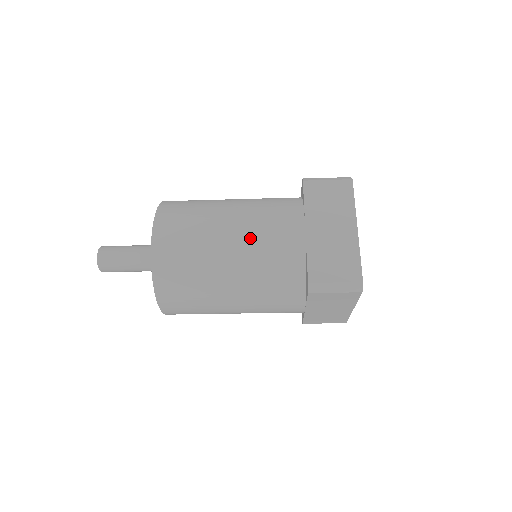
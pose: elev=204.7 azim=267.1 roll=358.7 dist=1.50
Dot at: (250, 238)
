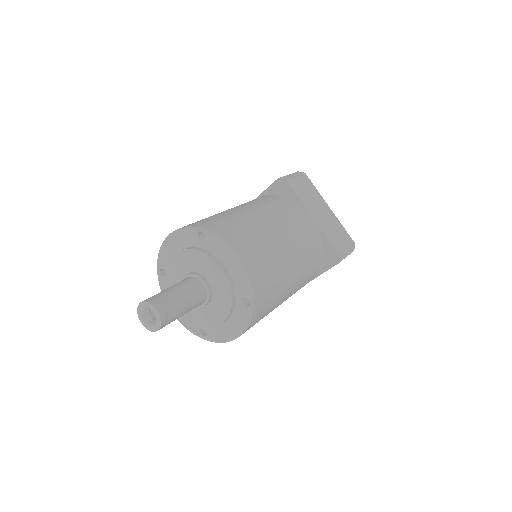
Dot at: (294, 235)
